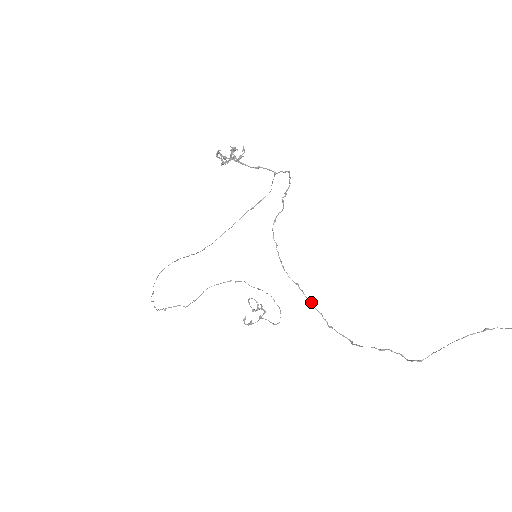
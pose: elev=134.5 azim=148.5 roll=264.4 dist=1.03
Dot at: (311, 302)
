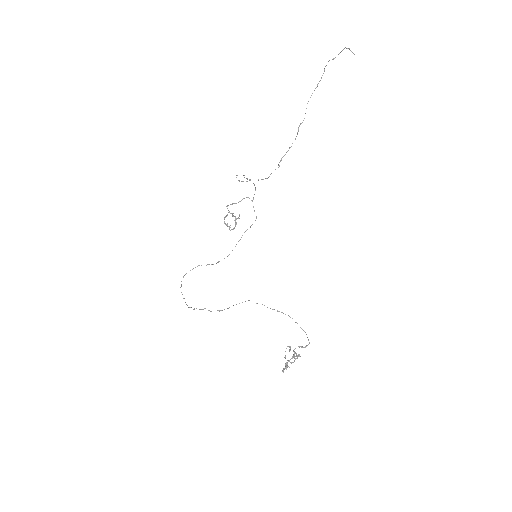
Dot at: occluded
